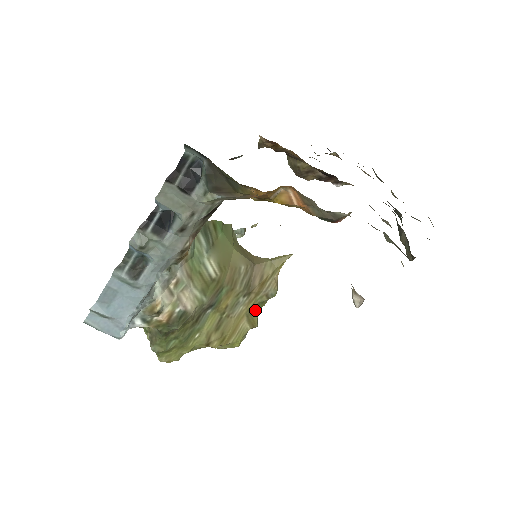
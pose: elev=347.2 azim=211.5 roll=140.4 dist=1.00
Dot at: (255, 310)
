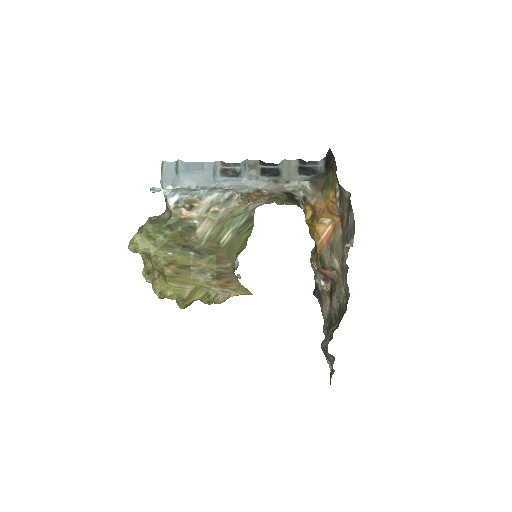
Dot at: (201, 293)
